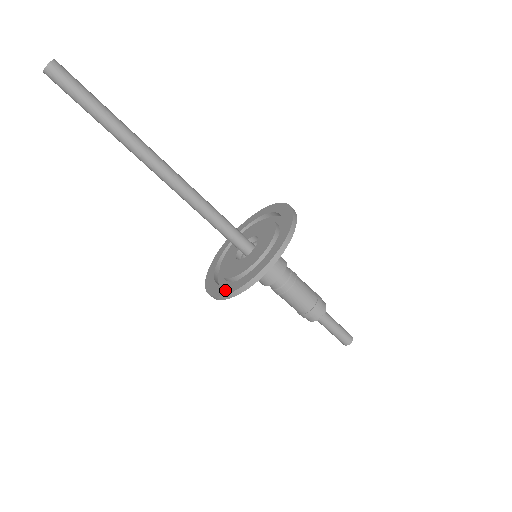
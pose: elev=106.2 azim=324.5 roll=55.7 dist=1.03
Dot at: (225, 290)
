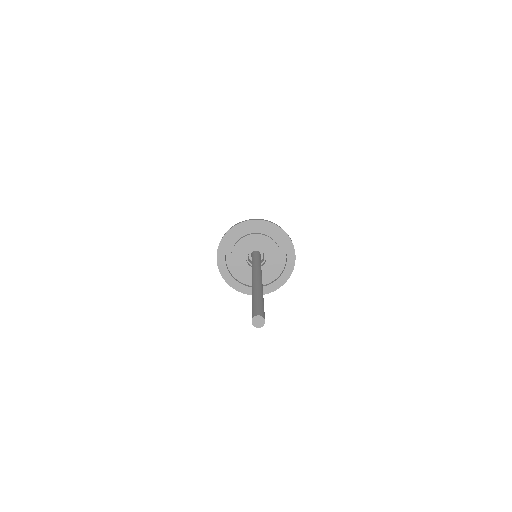
Dot at: (223, 270)
